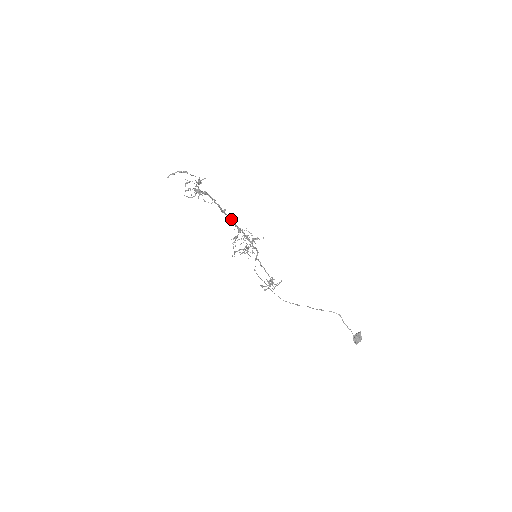
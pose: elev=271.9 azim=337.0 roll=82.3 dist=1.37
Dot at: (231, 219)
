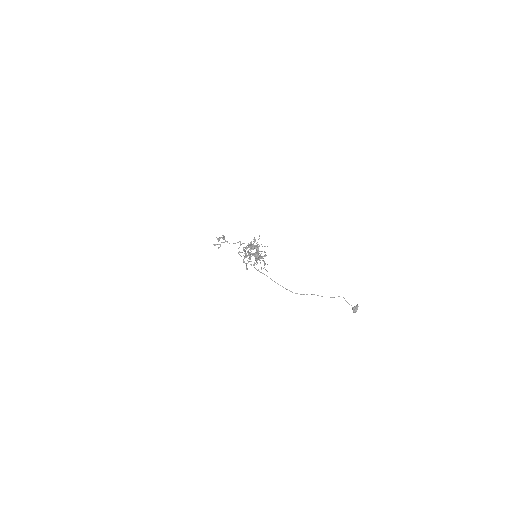
Dot at: occluded
